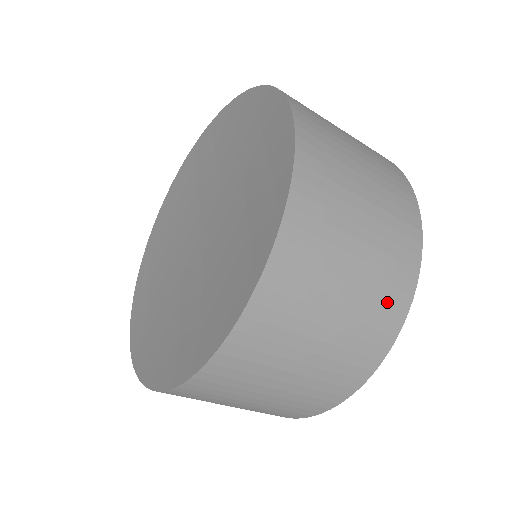
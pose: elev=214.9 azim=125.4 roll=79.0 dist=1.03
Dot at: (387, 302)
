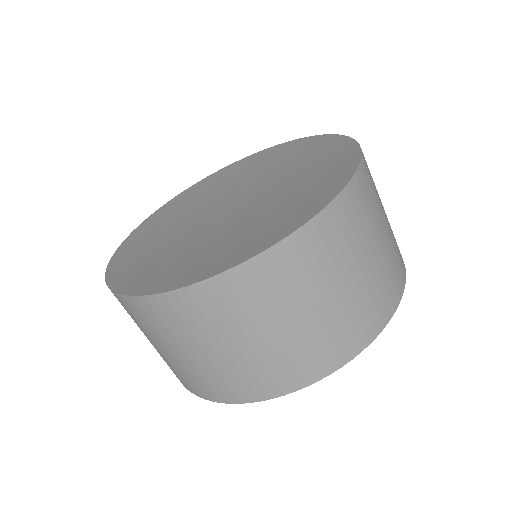
Dot at: (296, 366)
